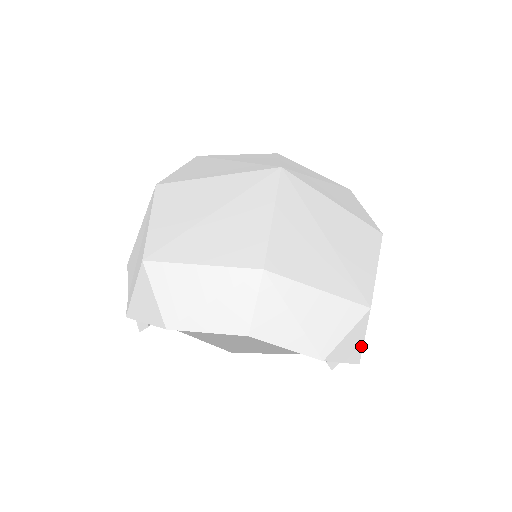
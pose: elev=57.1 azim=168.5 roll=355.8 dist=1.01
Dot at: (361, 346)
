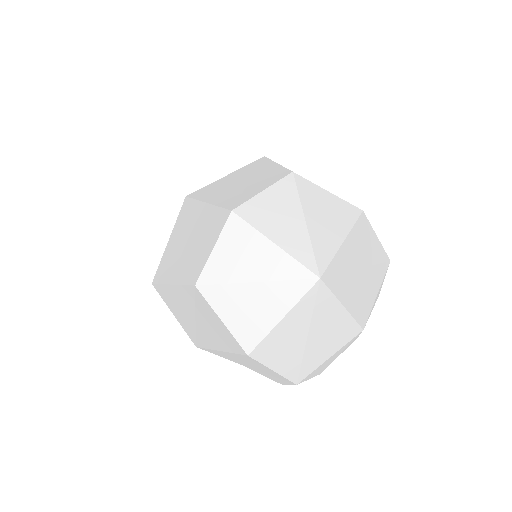
Dot at: occluded
